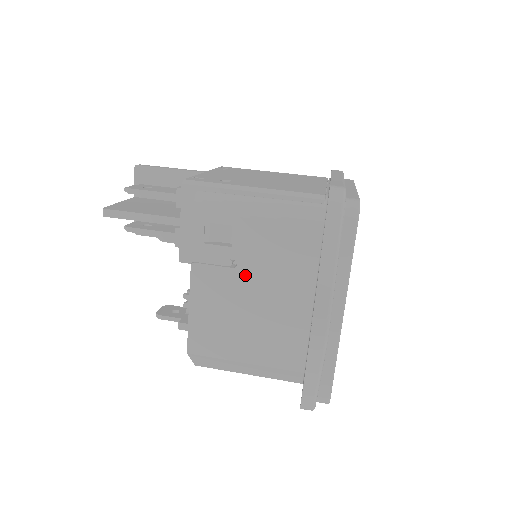
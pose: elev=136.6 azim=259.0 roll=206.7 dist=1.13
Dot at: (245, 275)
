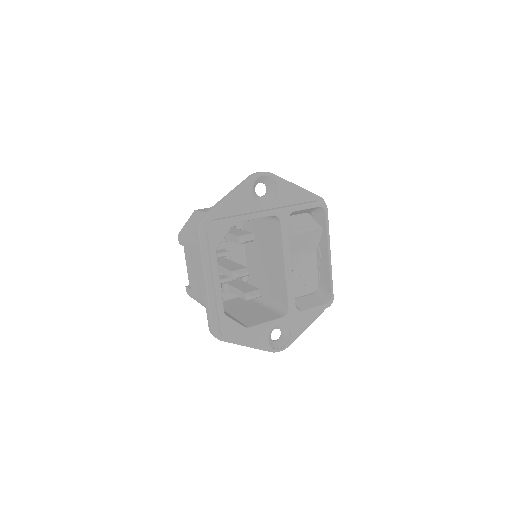
Dot at: occluded
